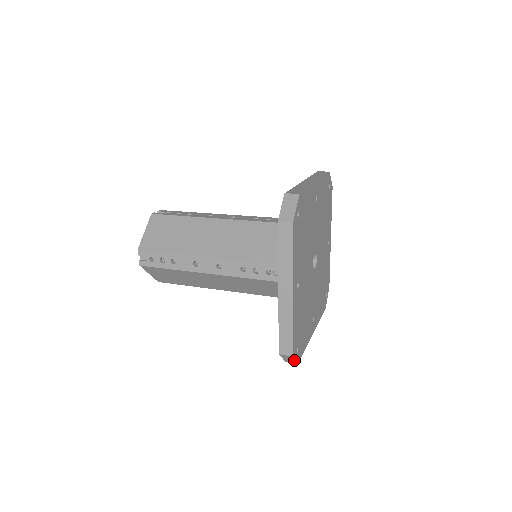
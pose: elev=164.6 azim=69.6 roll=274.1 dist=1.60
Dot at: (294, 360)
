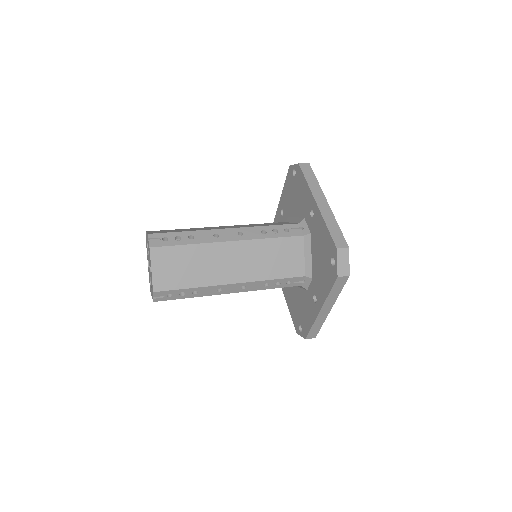
Dot at: occluded
